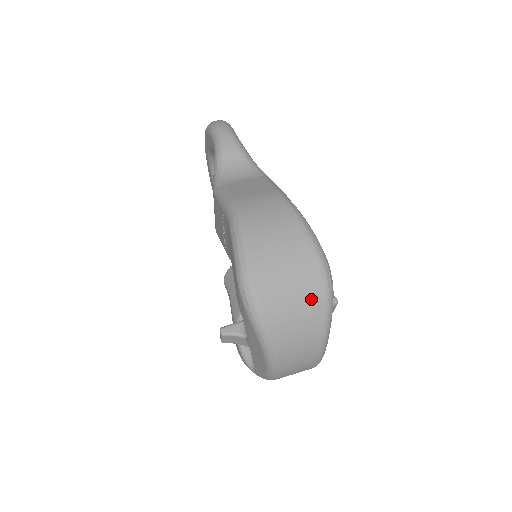
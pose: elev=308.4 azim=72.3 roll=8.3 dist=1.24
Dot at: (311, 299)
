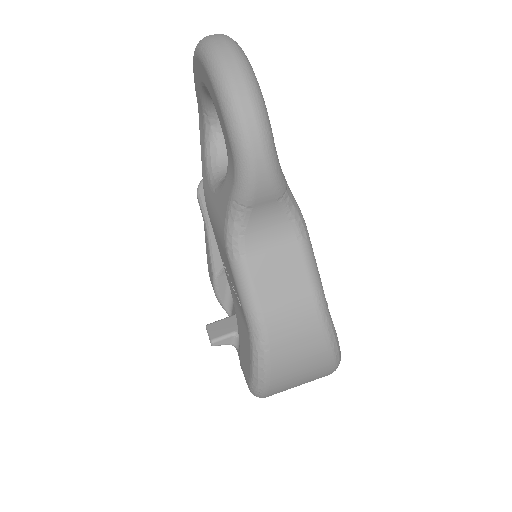
Dot at: occluded
